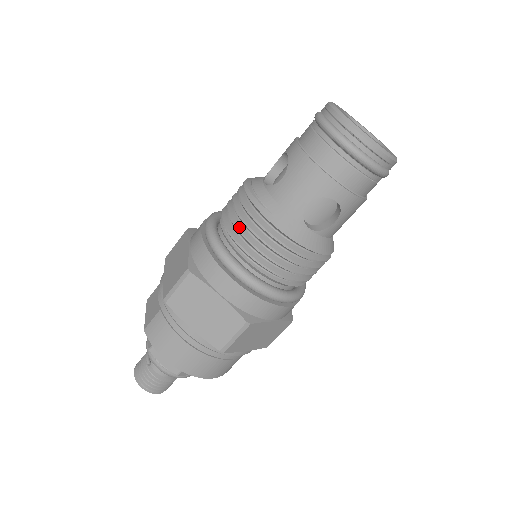
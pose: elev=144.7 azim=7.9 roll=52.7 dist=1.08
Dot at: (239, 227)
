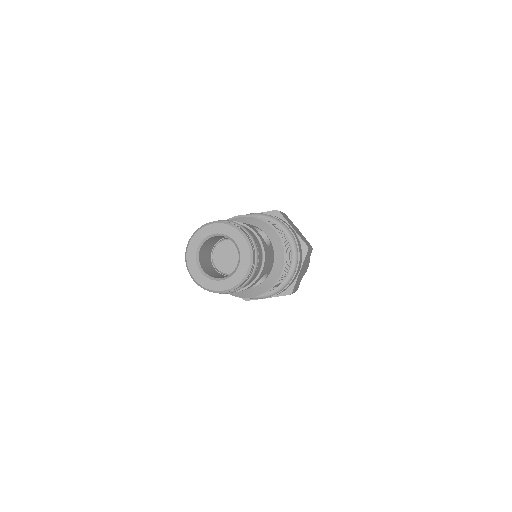
Dot at: occluded
